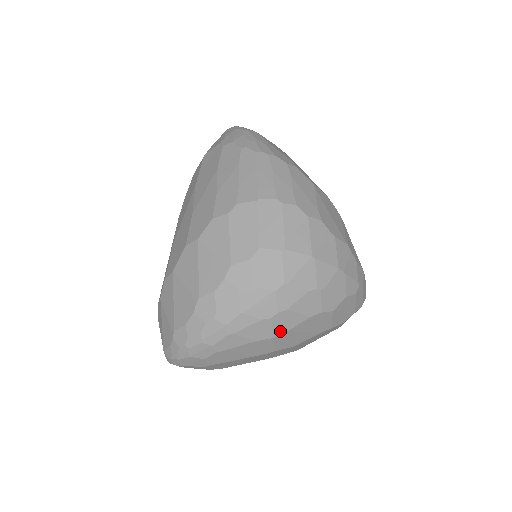
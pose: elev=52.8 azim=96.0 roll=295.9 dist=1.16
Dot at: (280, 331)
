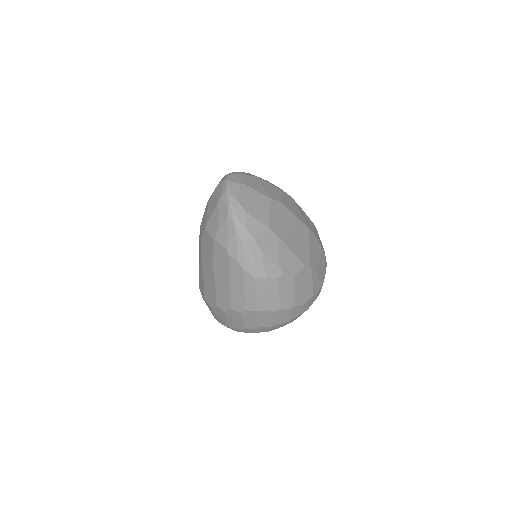
Dot at: occluded
